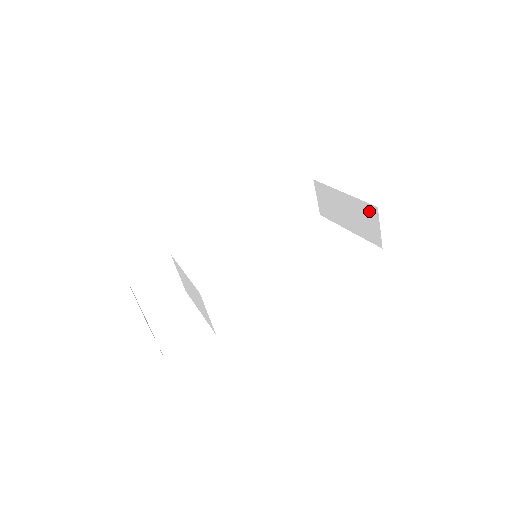
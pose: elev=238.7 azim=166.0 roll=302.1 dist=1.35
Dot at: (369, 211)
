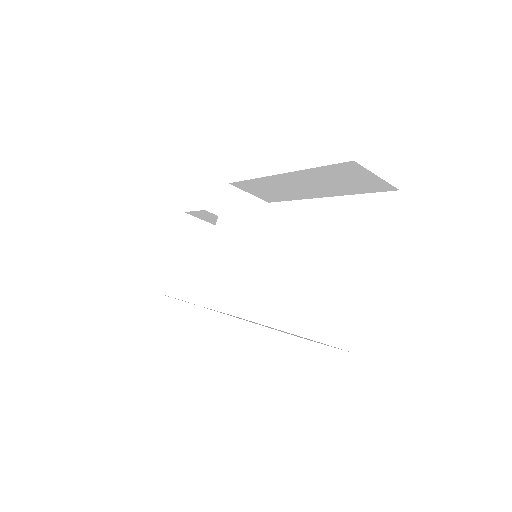
Dot at: occluded
